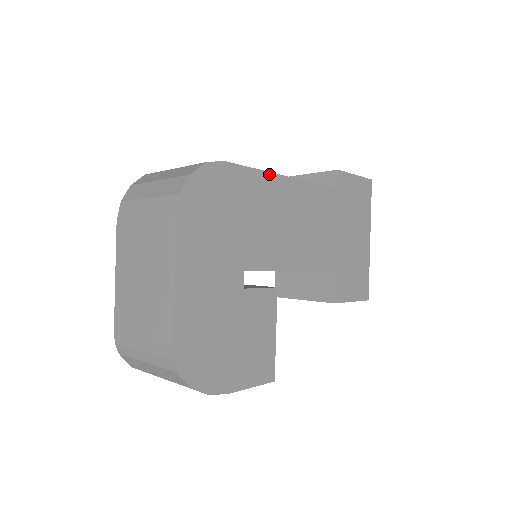
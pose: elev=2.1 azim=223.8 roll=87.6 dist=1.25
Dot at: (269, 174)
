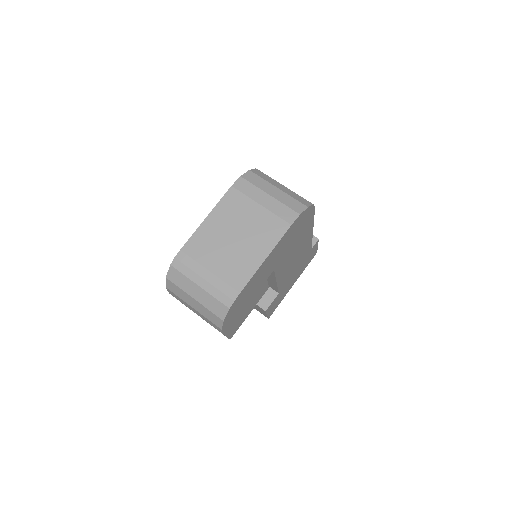
Dot at: (313, 225)
